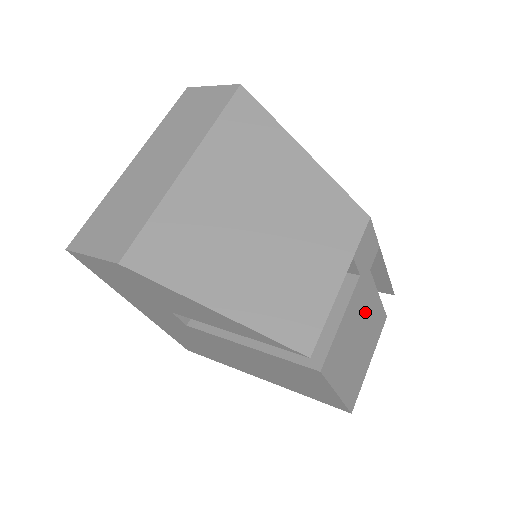
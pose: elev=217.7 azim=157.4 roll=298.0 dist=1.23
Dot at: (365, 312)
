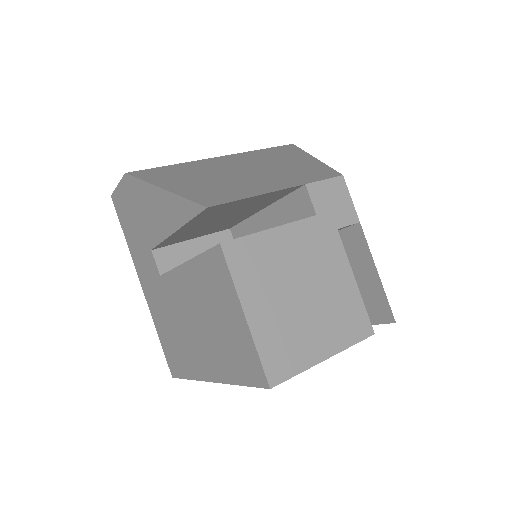
Dot at: (322, 271)
